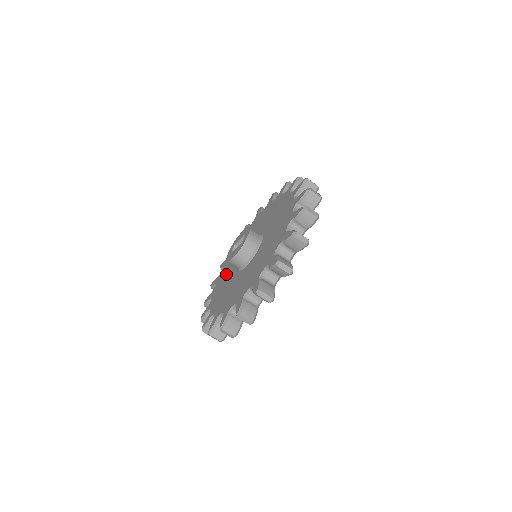
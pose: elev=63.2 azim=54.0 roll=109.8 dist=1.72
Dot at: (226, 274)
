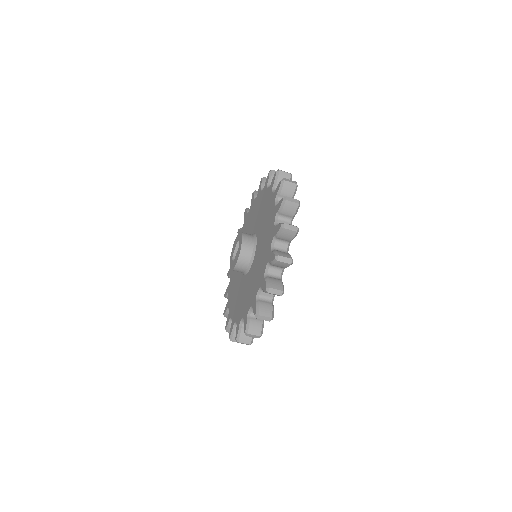
Dot at: (235, 290)
